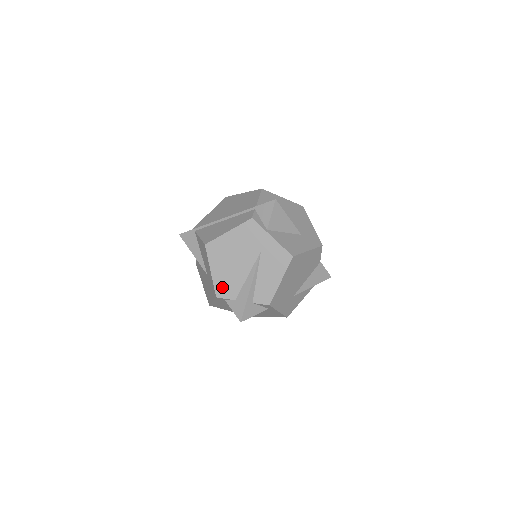
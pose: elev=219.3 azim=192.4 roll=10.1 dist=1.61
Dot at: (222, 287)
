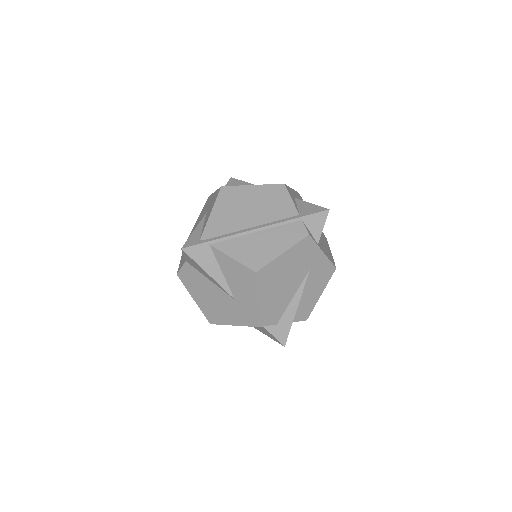
Dot at: (266, 315)
